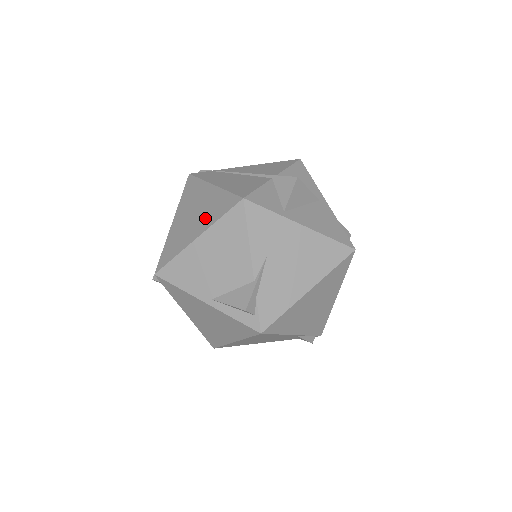
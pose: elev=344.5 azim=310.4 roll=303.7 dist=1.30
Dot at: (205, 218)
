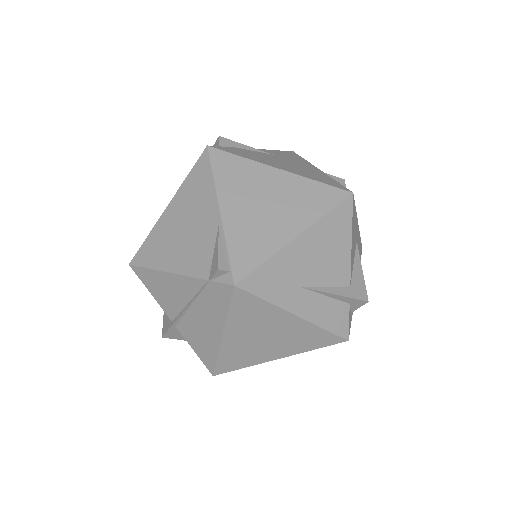
Dot at: occluded
